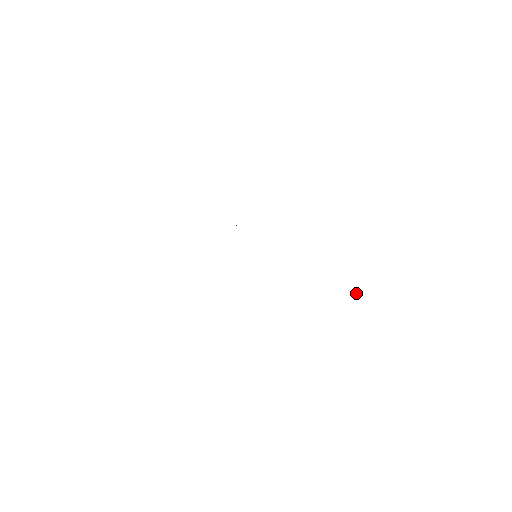
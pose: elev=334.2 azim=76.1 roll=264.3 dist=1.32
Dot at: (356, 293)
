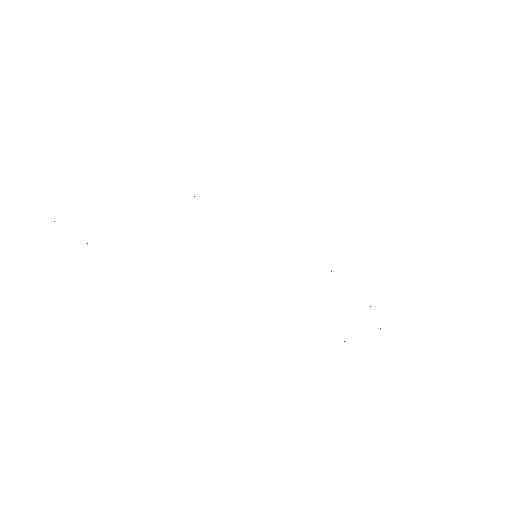
Dot at: (370, 306)
